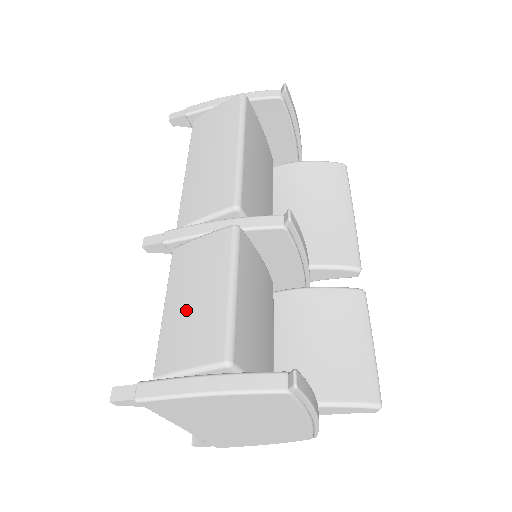
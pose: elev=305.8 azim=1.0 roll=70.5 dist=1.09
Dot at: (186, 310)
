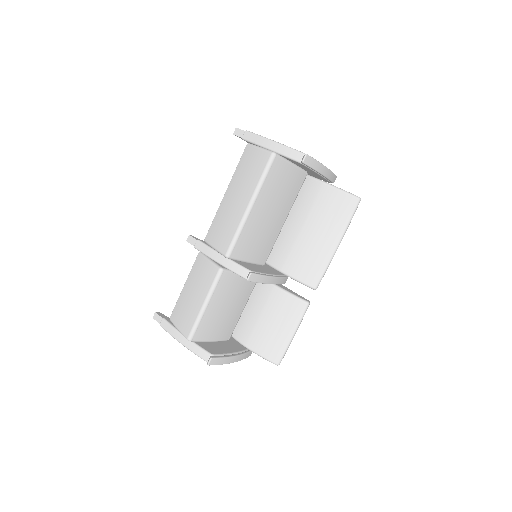
Dot at: (188, 299)
